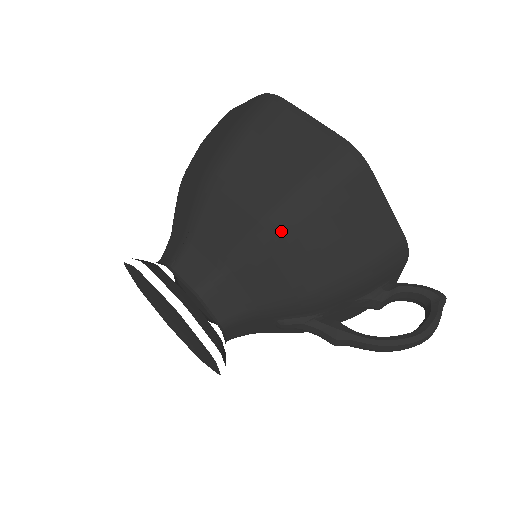
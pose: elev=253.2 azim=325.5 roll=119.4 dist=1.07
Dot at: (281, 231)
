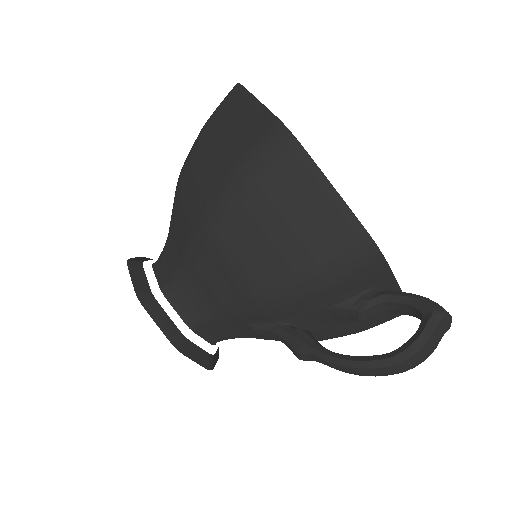
Dot at: (213, 227)
